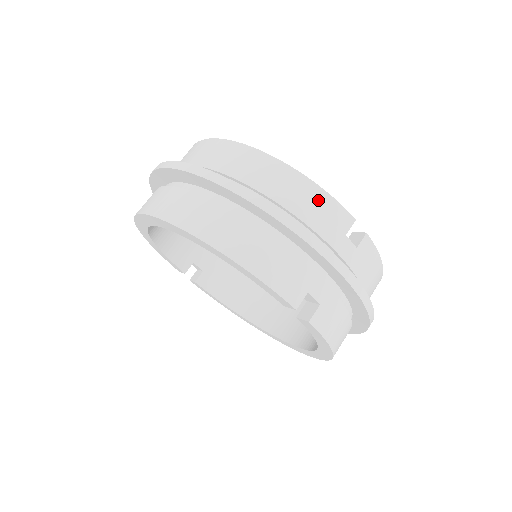
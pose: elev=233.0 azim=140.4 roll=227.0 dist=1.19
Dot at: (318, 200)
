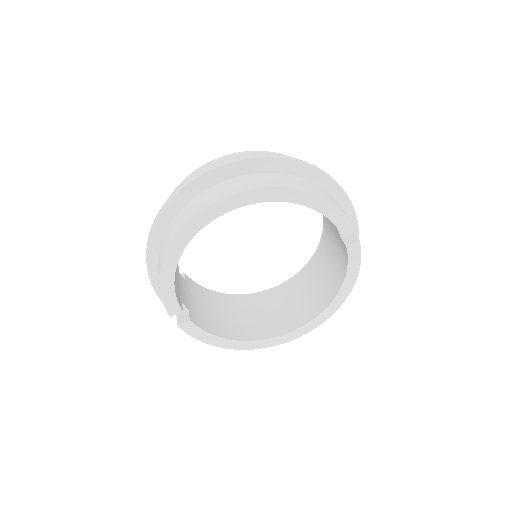
Dot at: occluded
